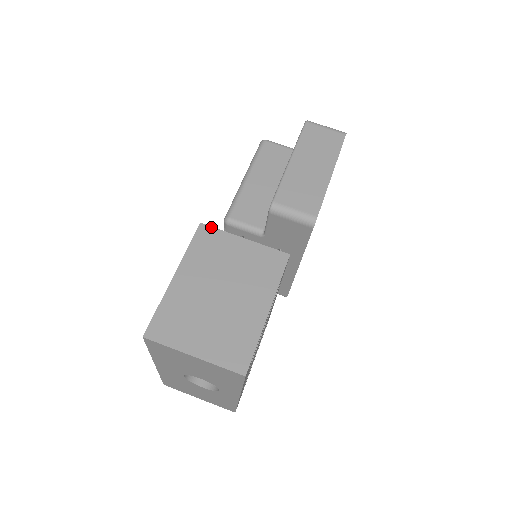
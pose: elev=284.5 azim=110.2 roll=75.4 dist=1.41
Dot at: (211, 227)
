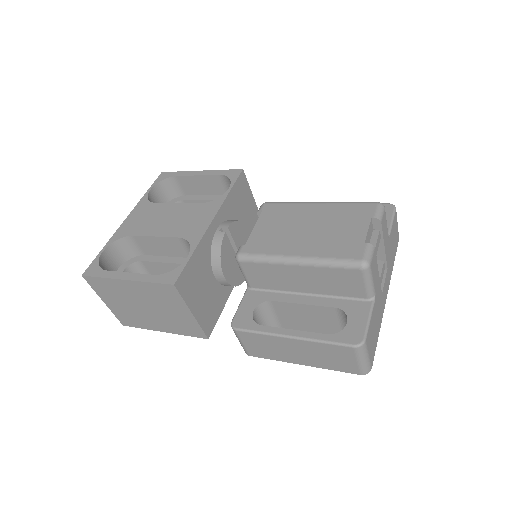
Dot at: (178, 293)
